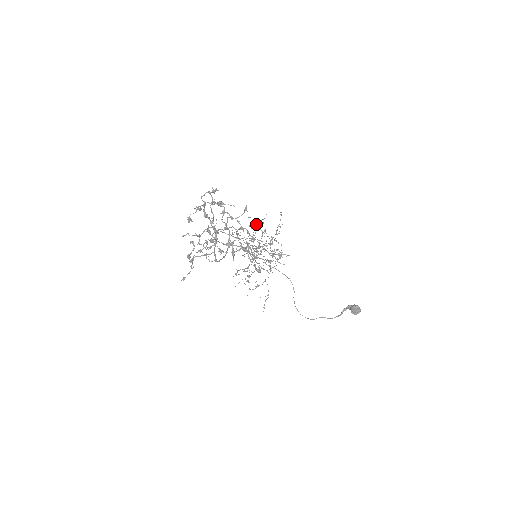
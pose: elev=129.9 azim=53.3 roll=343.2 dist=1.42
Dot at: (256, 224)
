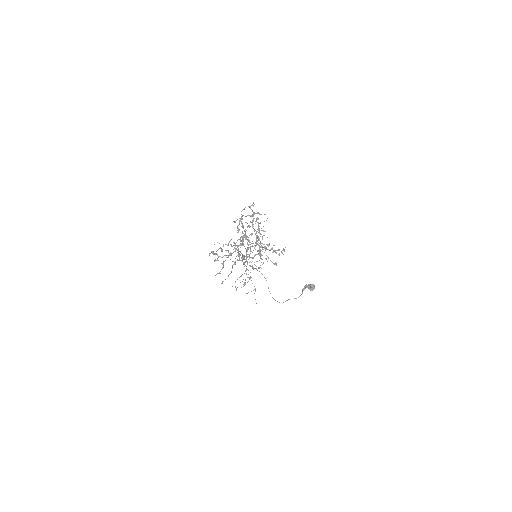
Dot at: (242, 232)
